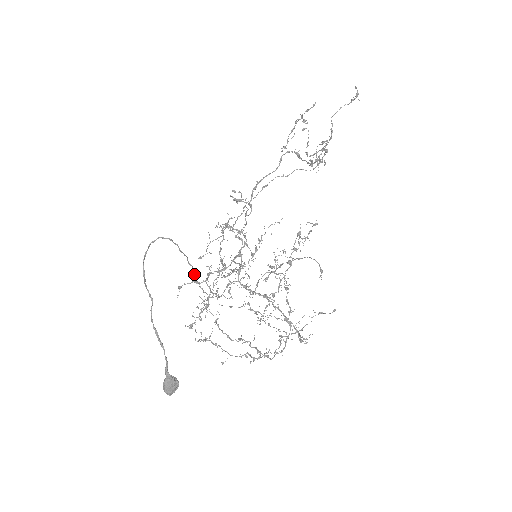
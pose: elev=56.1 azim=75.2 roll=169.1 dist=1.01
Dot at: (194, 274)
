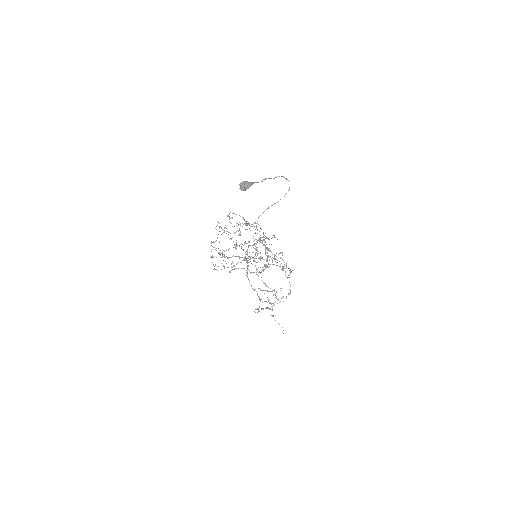
Dot at: occluded
